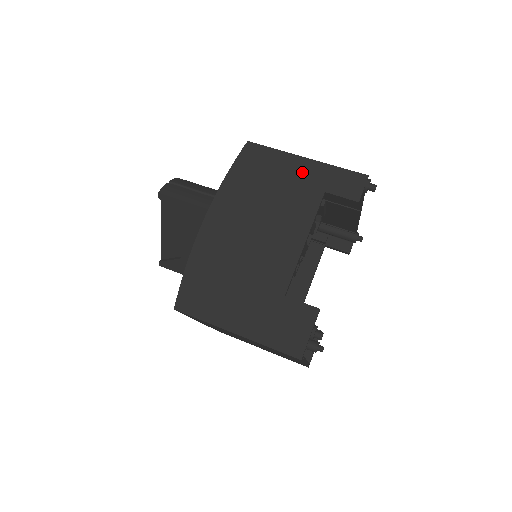
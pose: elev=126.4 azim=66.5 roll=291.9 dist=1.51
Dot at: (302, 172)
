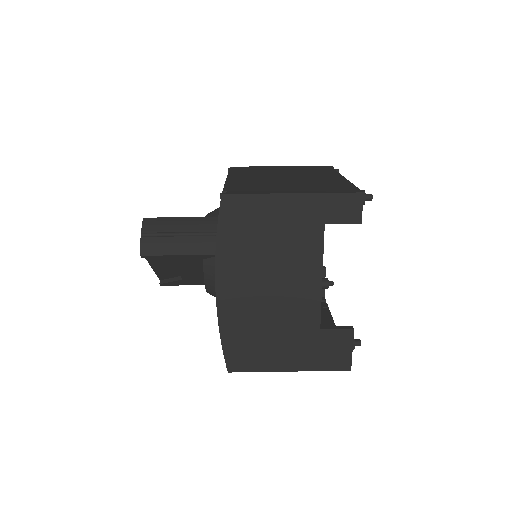
Dot at: (294, 211)
